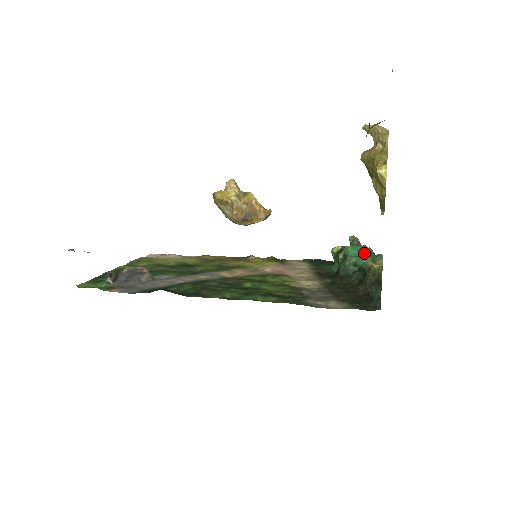
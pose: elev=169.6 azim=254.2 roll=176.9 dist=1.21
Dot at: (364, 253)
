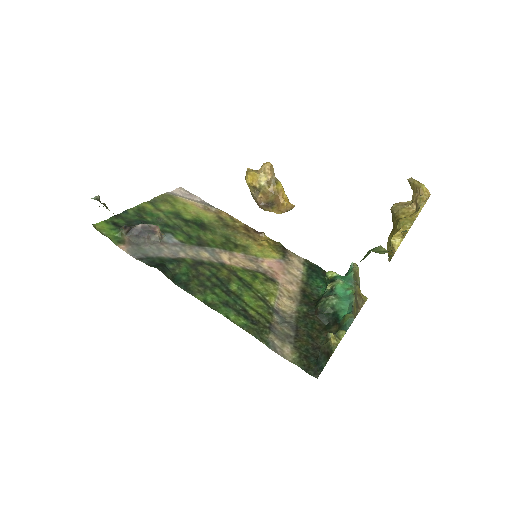
Dot at: (347, 298)
